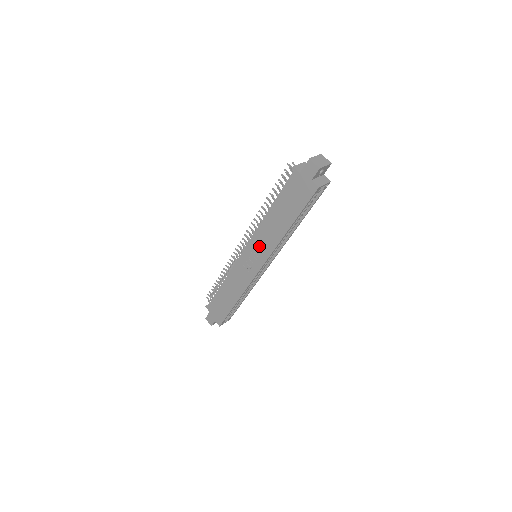
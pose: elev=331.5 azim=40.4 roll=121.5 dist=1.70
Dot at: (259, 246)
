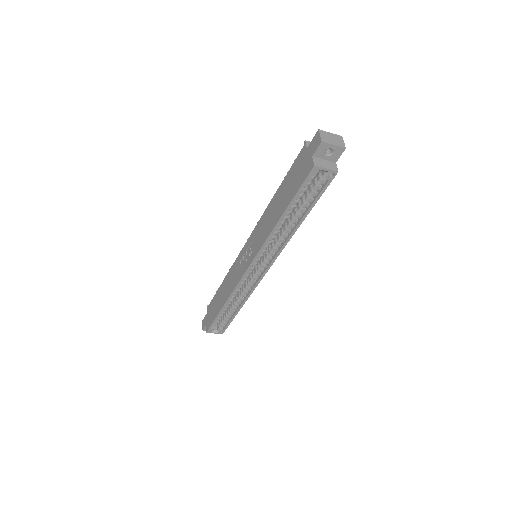
Dot at: (256, 239)
